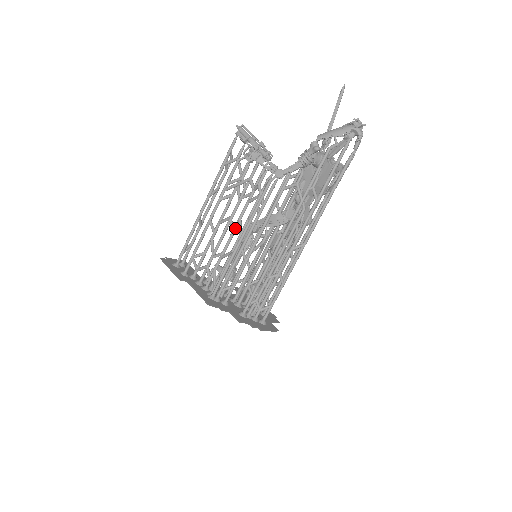
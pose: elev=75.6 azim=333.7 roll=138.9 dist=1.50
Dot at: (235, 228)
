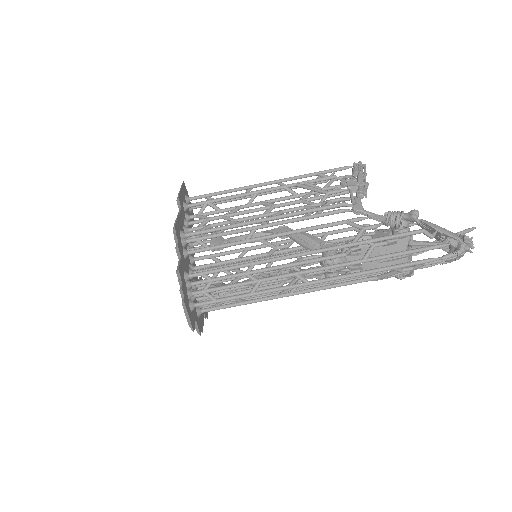
Dot at: (270, 213)
